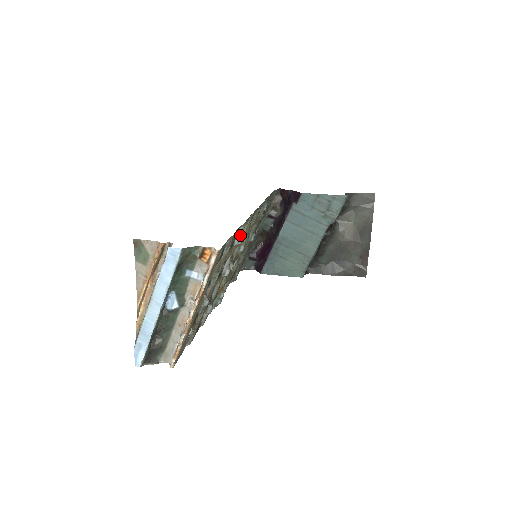
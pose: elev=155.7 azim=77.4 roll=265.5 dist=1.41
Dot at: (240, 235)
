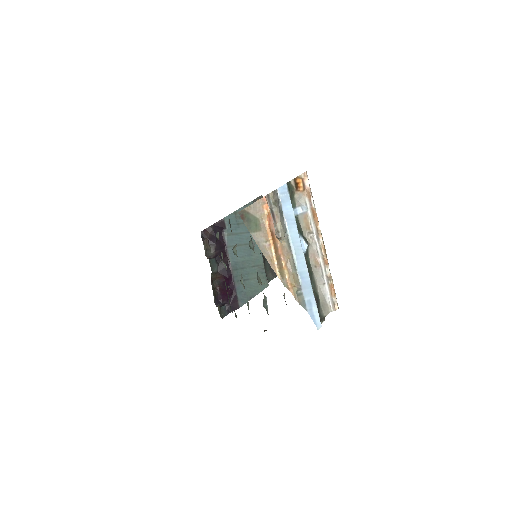
Dot at: occluded
